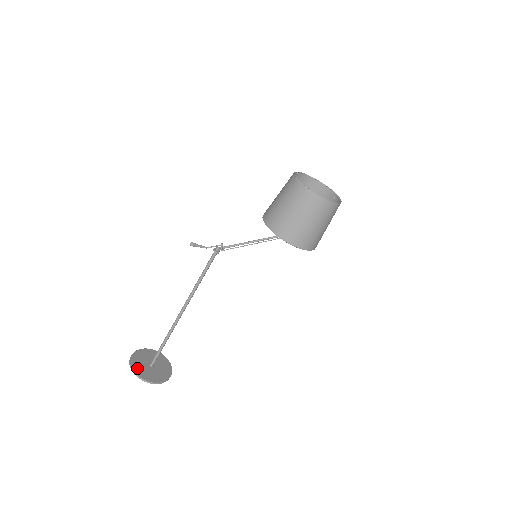
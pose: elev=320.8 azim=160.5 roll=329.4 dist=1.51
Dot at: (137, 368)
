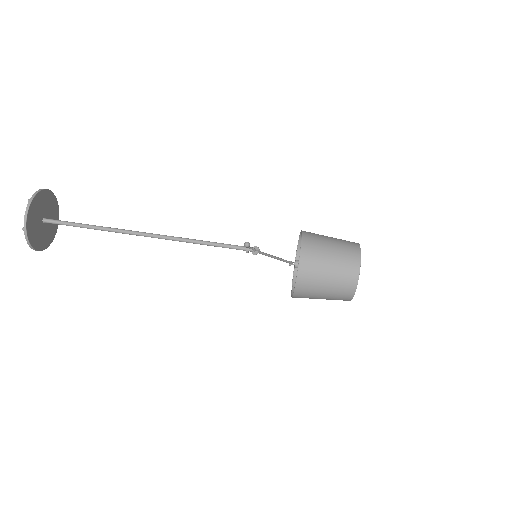
Dot at: (31, 224)
